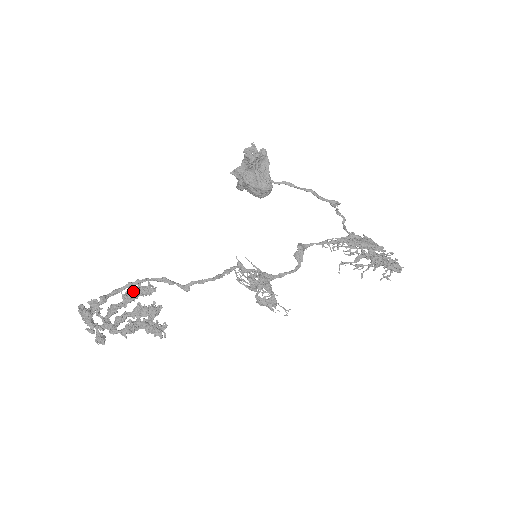
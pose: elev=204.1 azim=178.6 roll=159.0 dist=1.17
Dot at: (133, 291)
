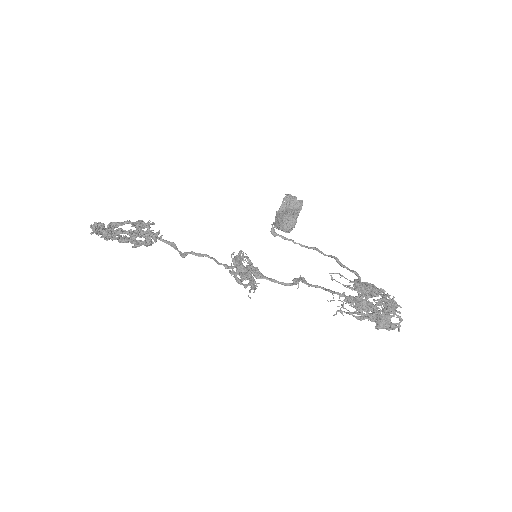
Dot at: occluded
